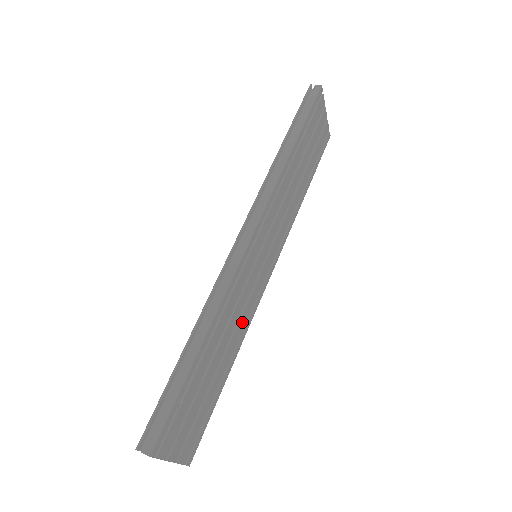
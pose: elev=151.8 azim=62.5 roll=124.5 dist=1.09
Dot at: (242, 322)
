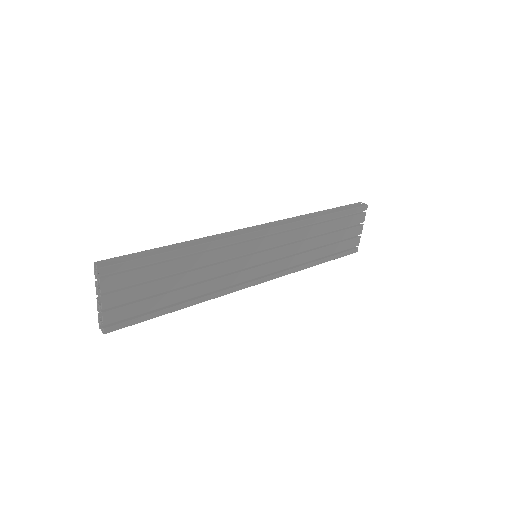
Dot at: (216, 284)
